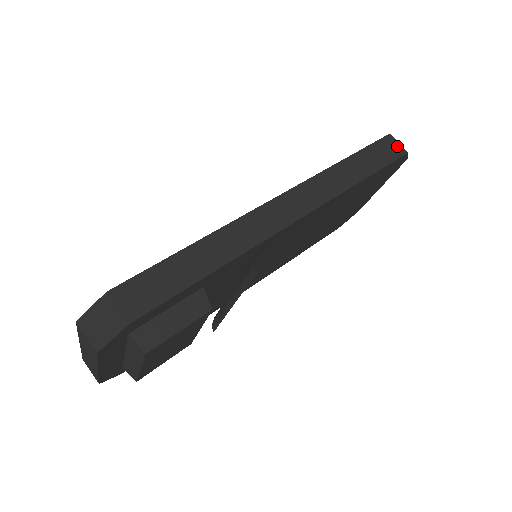
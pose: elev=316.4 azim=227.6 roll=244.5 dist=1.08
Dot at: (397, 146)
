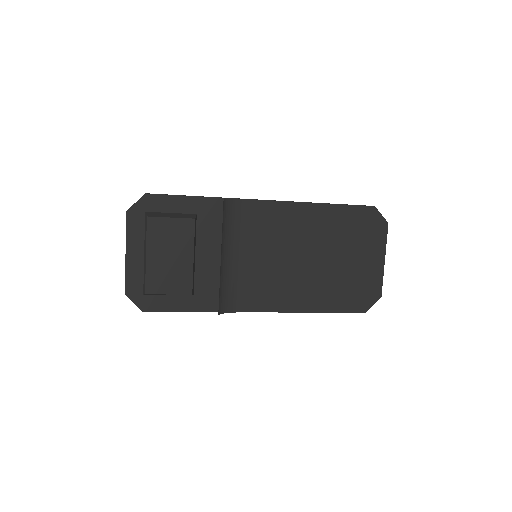
Dot at: occluded
